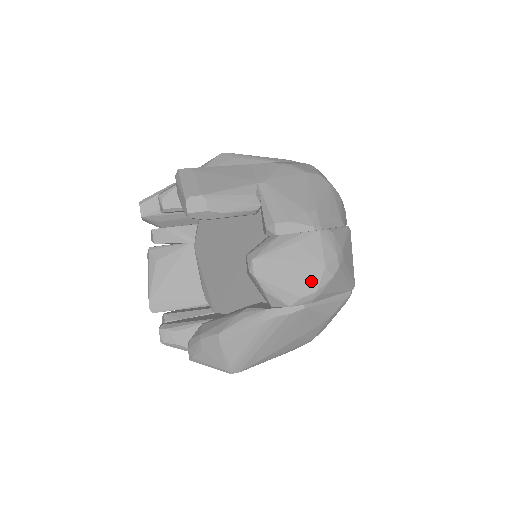
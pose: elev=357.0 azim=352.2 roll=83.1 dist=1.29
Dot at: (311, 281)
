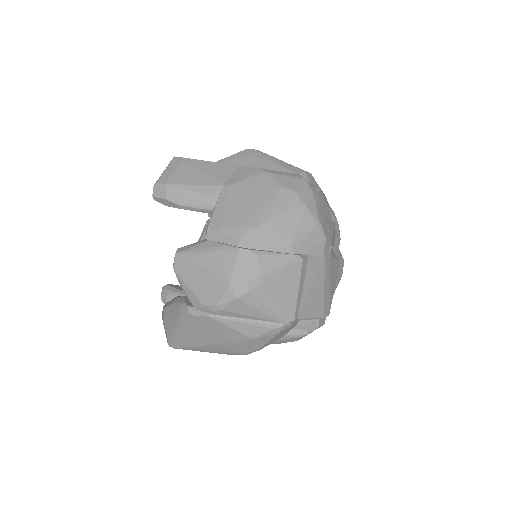
Dot at: (214, 293)
